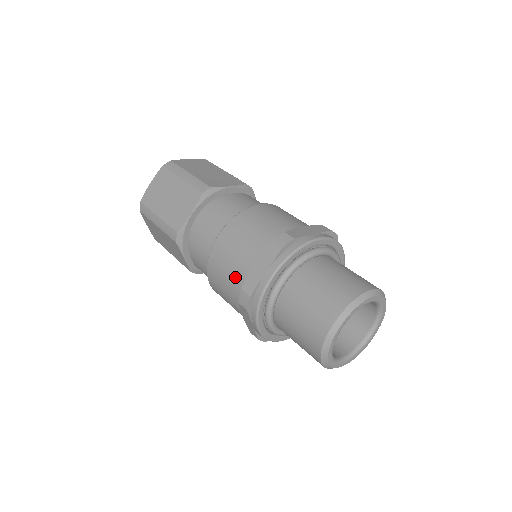
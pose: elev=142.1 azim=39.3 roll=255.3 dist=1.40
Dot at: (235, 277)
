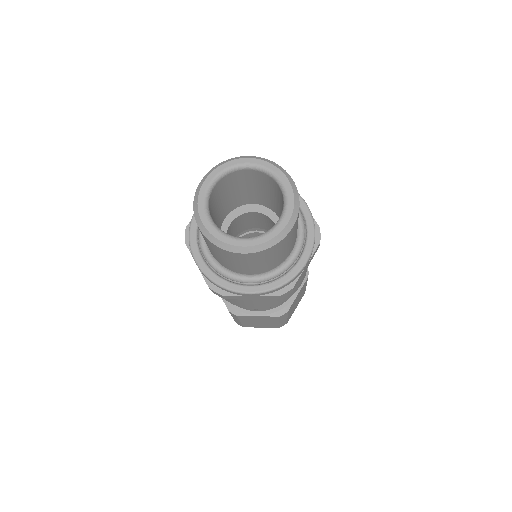
Dot at: occluded
